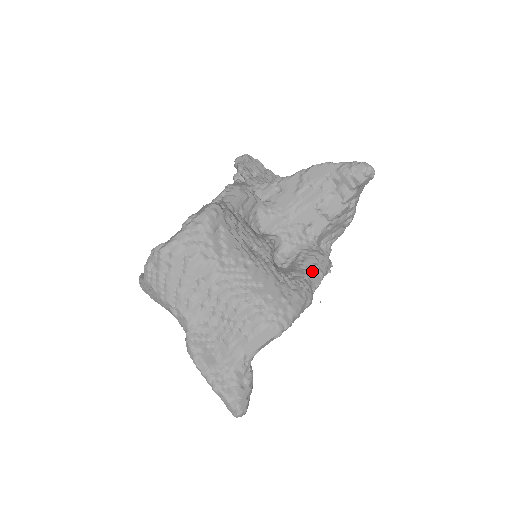
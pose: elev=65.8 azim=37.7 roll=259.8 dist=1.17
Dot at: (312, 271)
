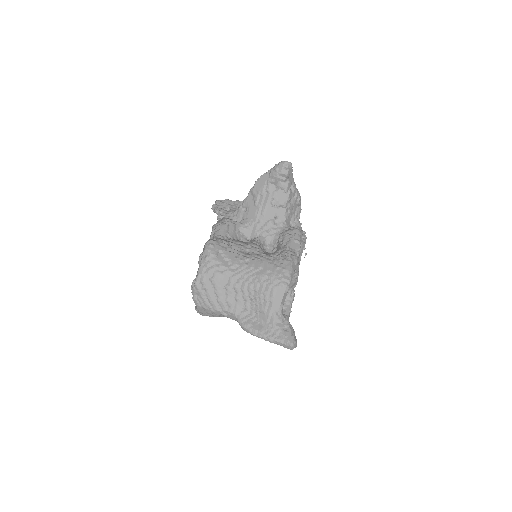
Dot at: (290, 243)
